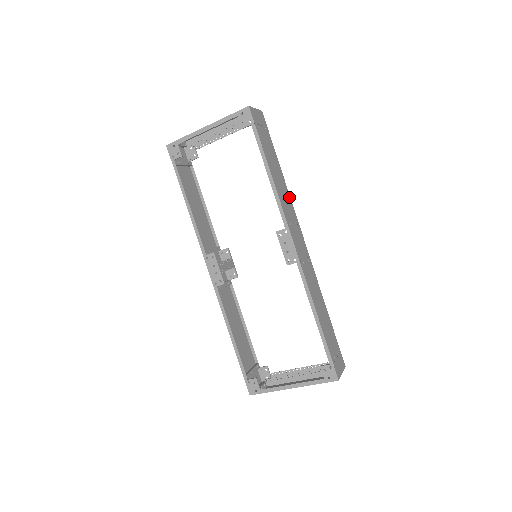
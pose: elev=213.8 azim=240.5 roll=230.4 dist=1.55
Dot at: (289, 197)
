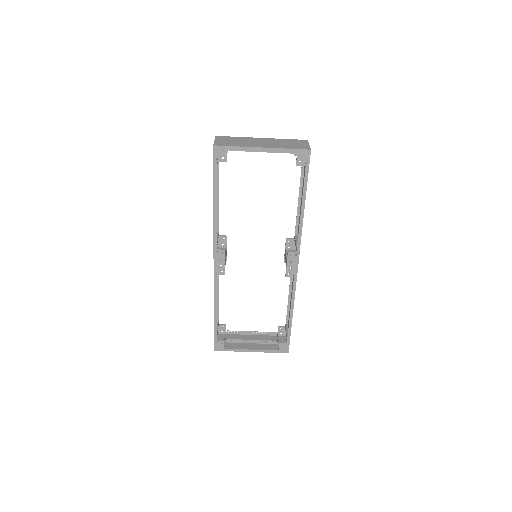
Dot at: occluded
